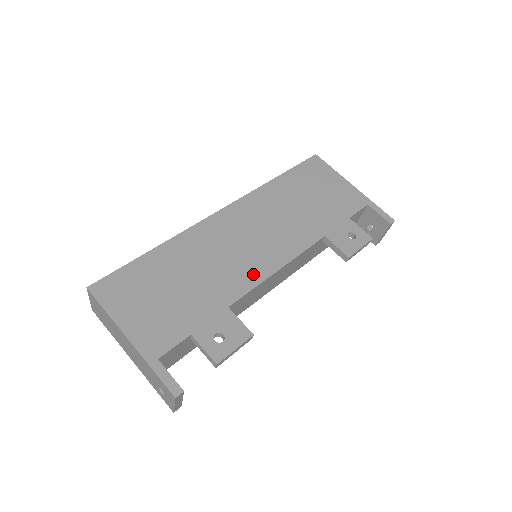
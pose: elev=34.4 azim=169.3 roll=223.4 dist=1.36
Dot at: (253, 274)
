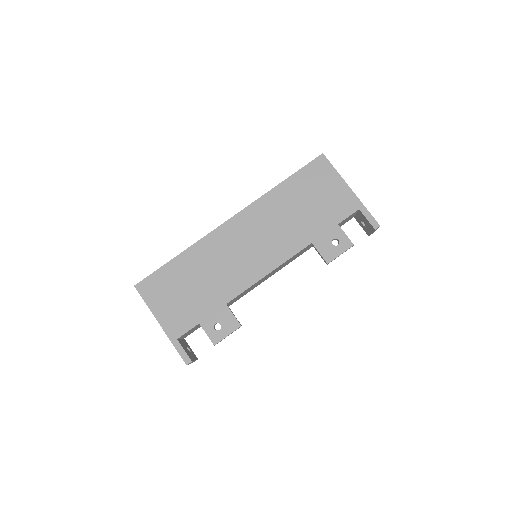
Dot at: (248, 278)
